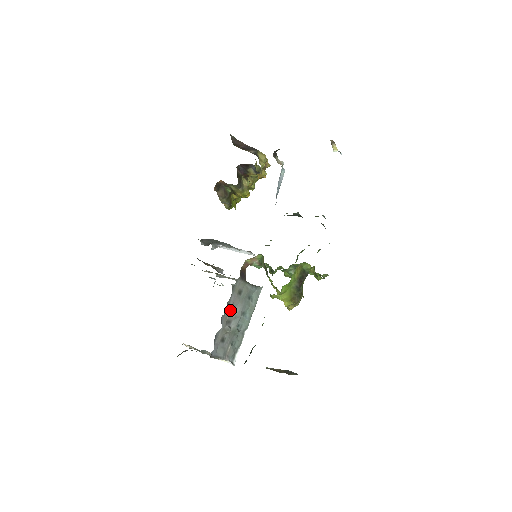
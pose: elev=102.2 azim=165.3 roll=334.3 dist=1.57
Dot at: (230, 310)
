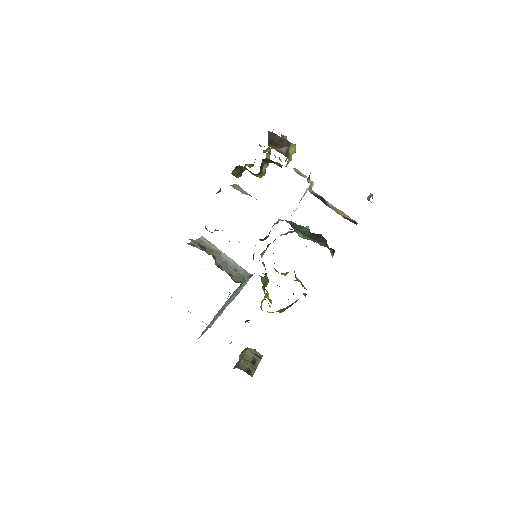
Dot at: (222, 307)
